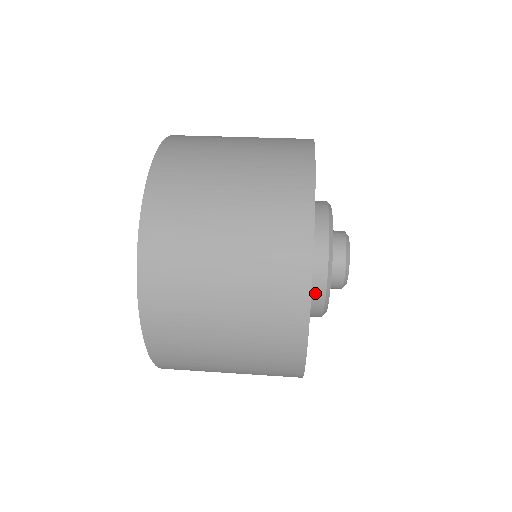
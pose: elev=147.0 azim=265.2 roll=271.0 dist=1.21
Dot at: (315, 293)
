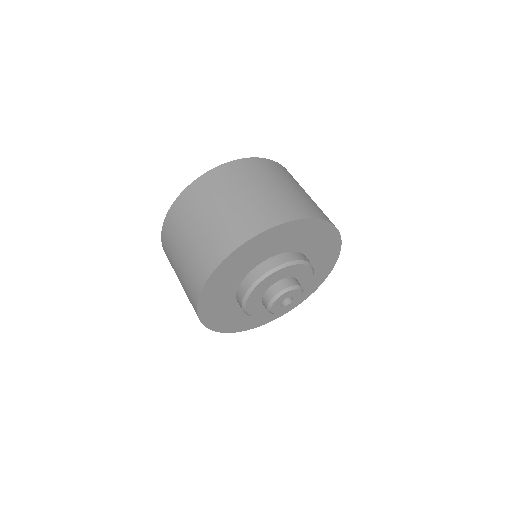
Dot at: occluded
